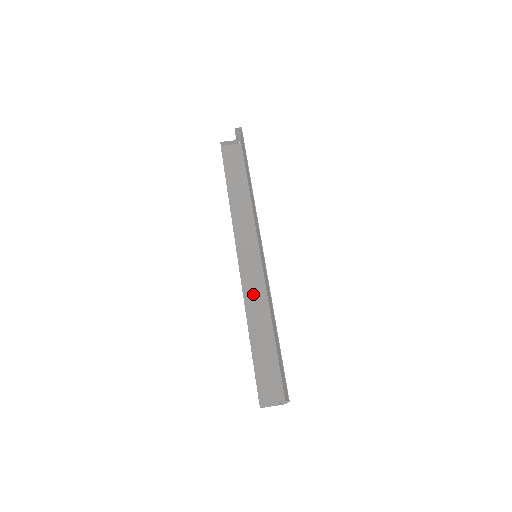
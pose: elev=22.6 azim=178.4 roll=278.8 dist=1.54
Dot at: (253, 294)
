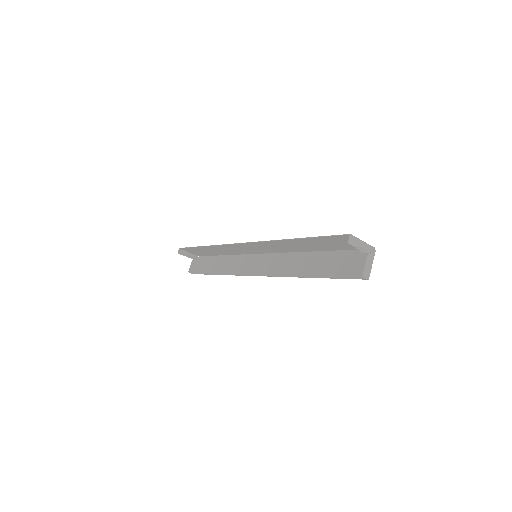
Dot at: (282, 267)
